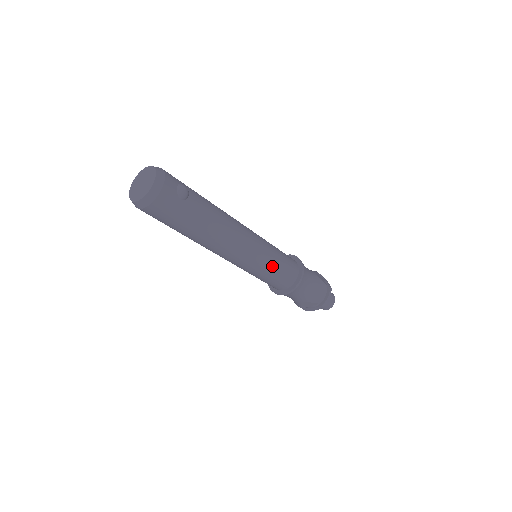
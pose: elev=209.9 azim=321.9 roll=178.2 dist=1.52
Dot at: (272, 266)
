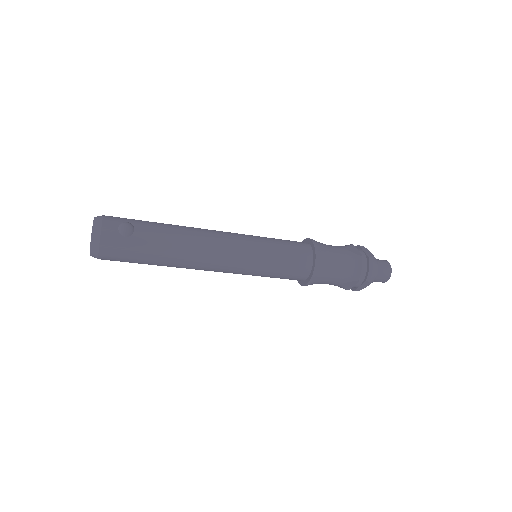
Dot at: (271, 261)
